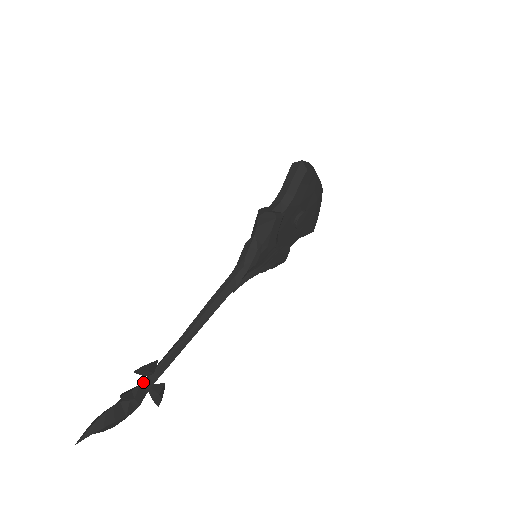
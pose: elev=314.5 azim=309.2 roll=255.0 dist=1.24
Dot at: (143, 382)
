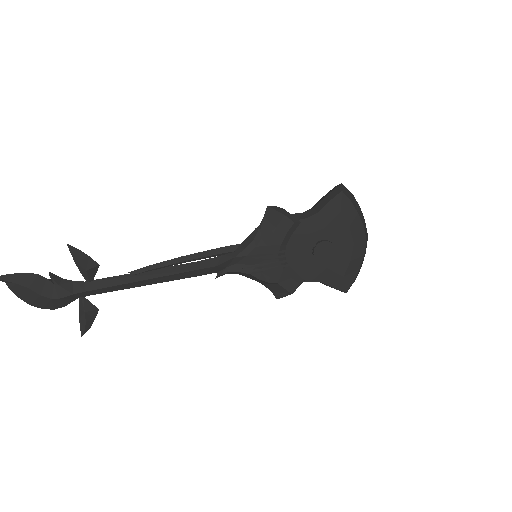
Dot at: (78, 282)
